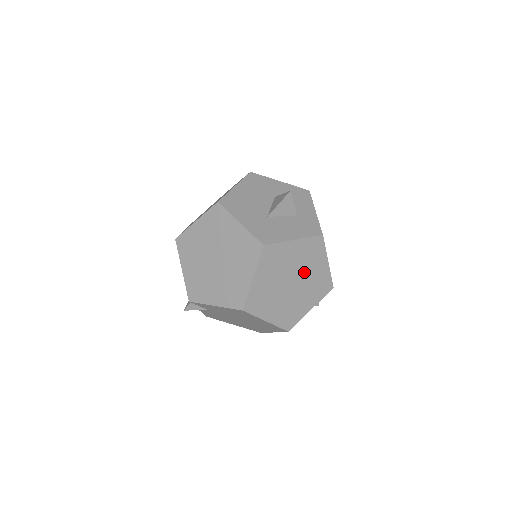
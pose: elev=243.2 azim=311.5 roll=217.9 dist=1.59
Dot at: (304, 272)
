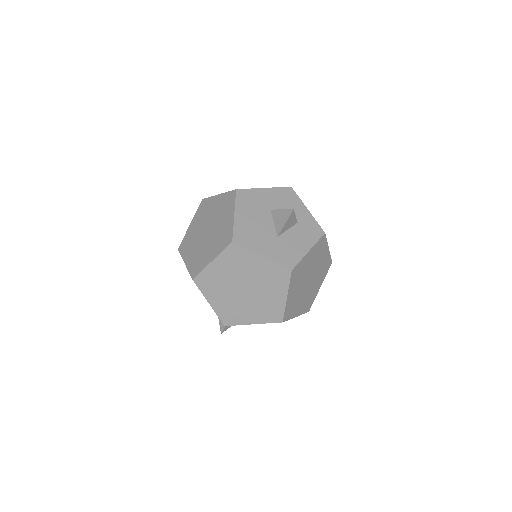
Dot at: (315, 267)
